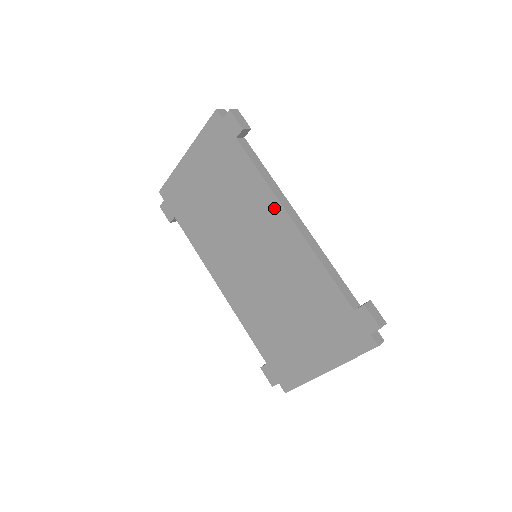
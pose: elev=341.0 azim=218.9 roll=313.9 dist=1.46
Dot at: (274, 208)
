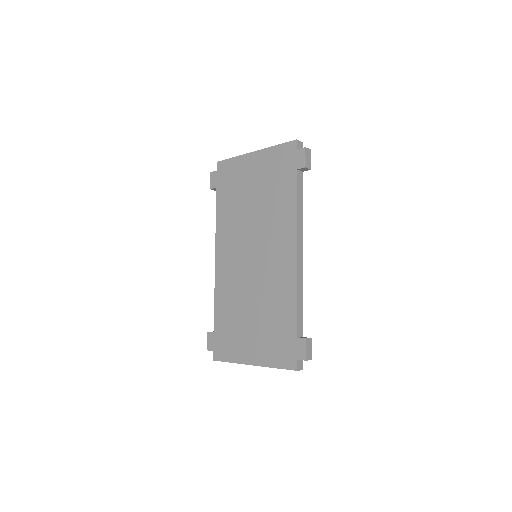
Dot at: (290, 234)
